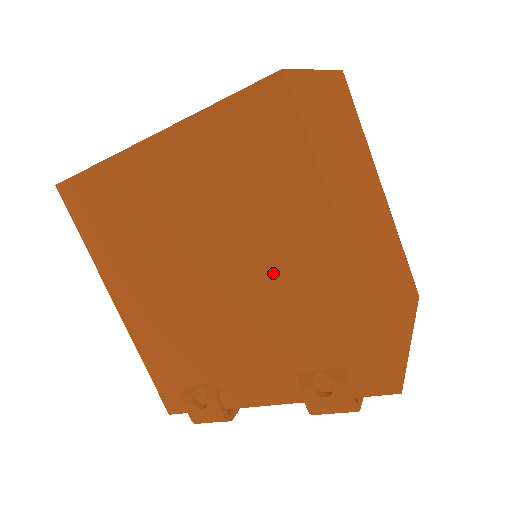
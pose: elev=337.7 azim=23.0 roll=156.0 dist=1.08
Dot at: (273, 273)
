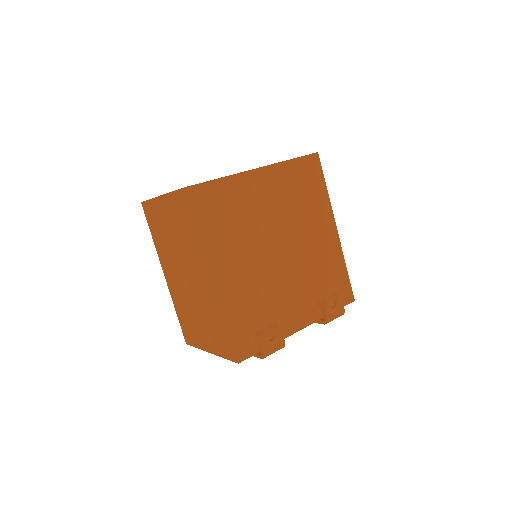
Dot at: (309, 244)
